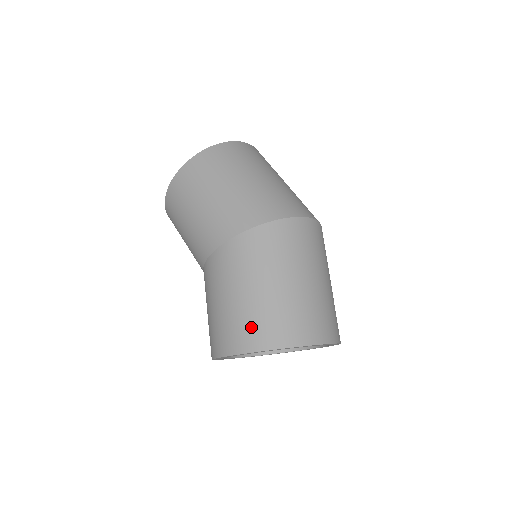
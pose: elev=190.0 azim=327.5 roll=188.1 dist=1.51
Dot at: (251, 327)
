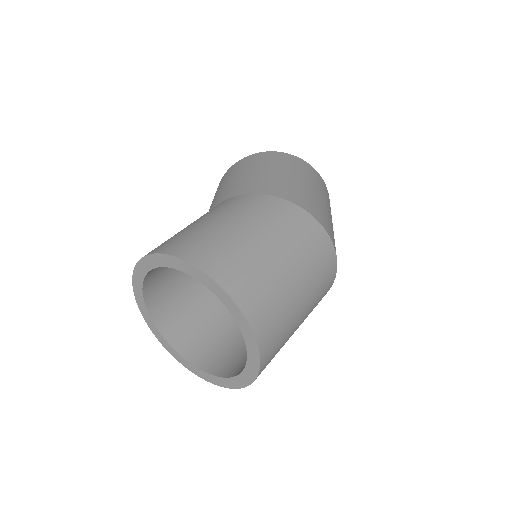
Dot at: (207, 246)
